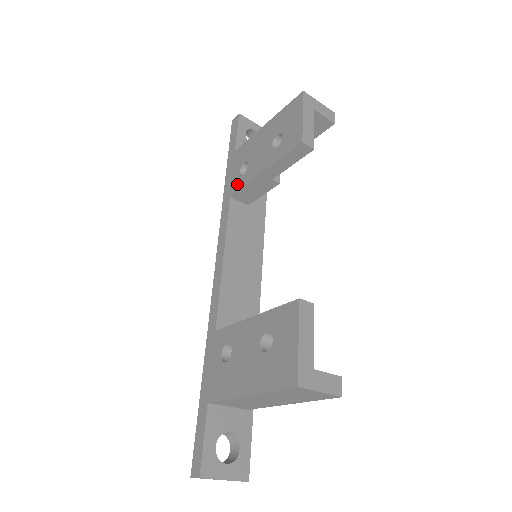
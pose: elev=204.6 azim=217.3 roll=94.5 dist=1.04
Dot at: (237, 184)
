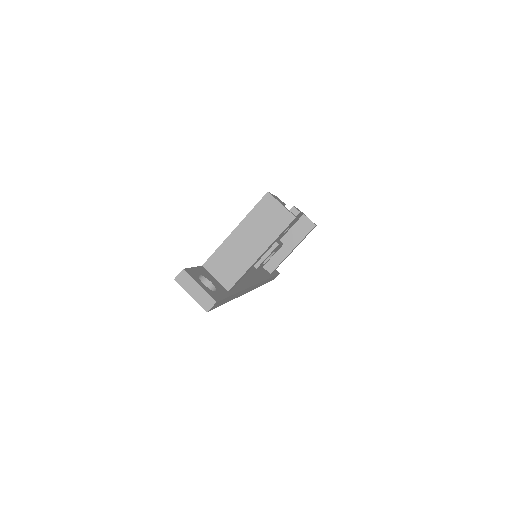
Dot at: occluded
